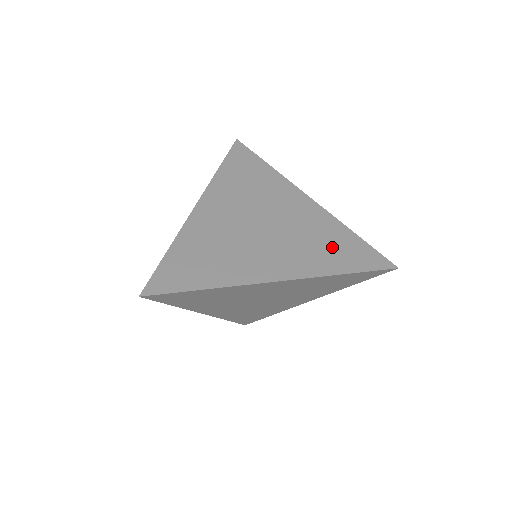
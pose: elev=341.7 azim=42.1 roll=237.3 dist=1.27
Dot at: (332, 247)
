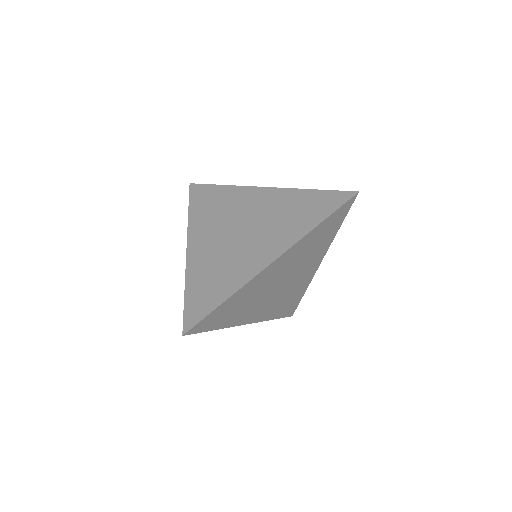
Dot at: (301, 210)
